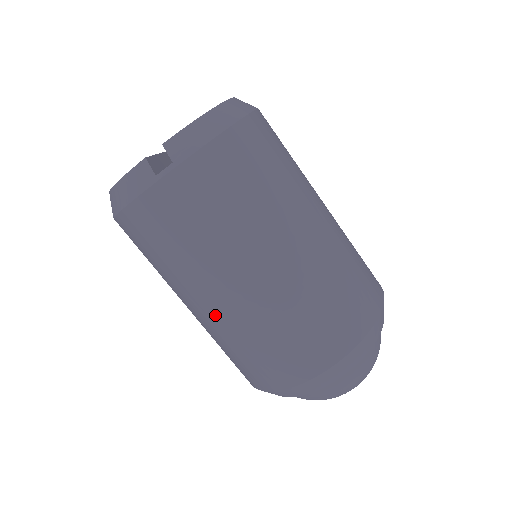
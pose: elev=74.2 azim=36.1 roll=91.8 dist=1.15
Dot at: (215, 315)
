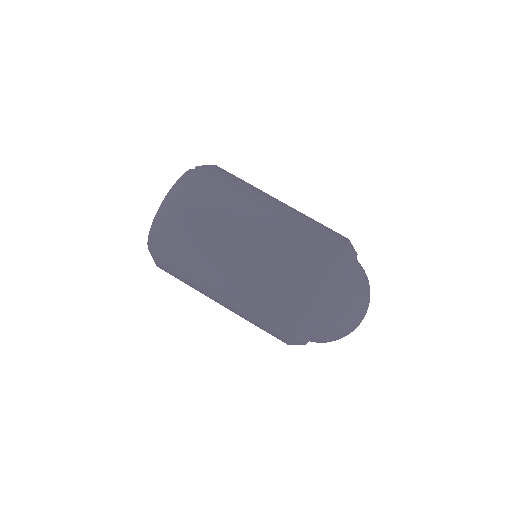
Dot at: (269, 230)
